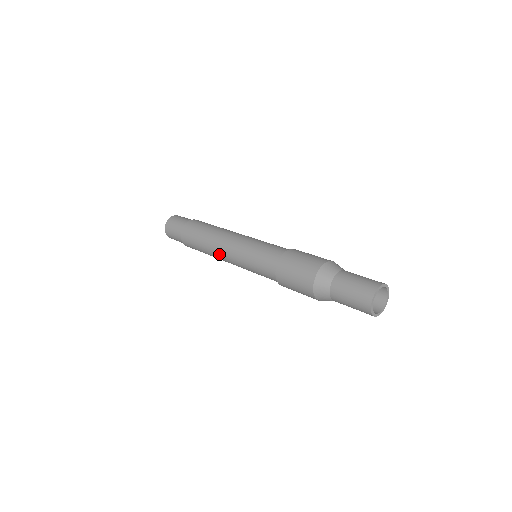
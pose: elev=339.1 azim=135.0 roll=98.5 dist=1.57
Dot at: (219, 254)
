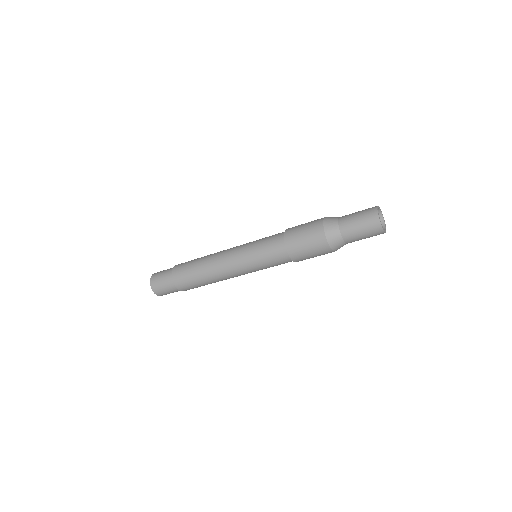
Dot at: (220, 252)
